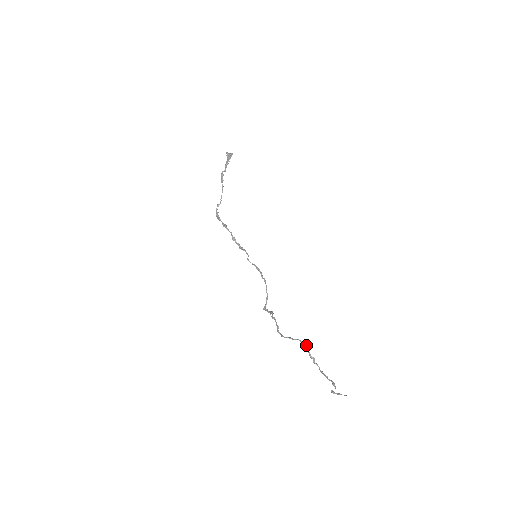
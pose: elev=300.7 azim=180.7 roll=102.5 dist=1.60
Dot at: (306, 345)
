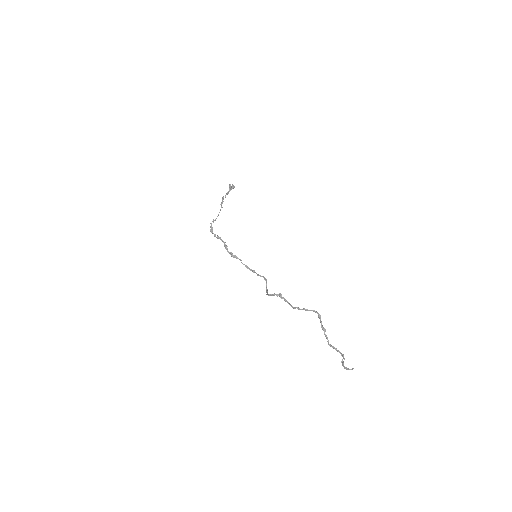
Dot at: occluded
